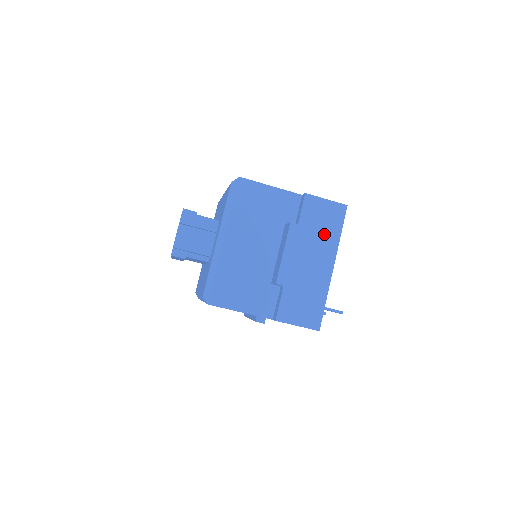
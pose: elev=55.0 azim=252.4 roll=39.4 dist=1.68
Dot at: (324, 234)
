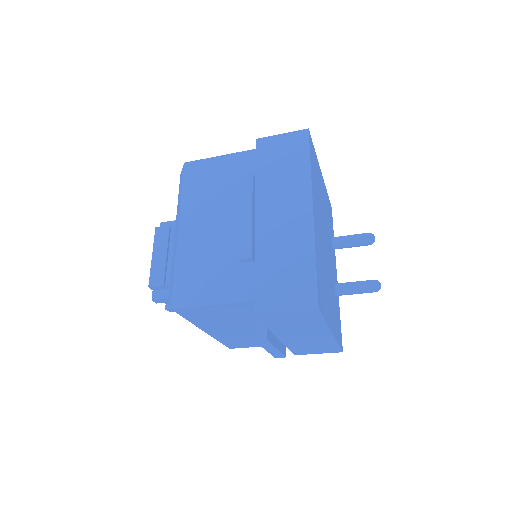
Dot at: (304, 325)
